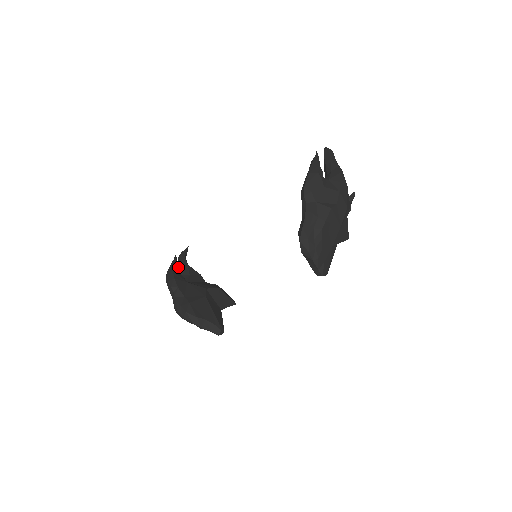
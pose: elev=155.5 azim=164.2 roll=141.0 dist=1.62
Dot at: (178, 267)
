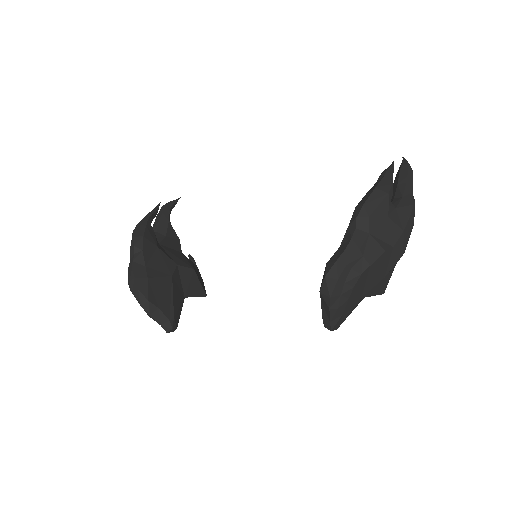
Dot at: (156, 219)
